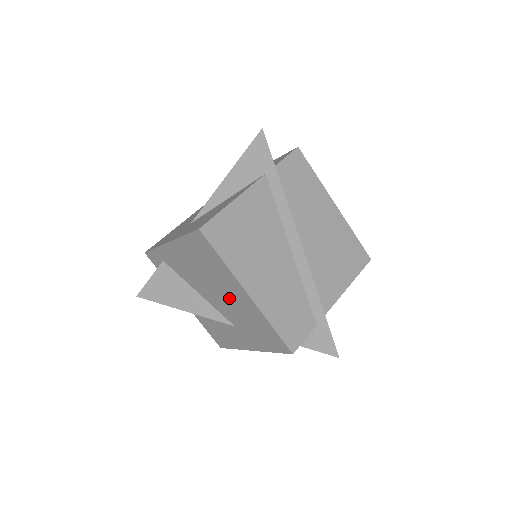
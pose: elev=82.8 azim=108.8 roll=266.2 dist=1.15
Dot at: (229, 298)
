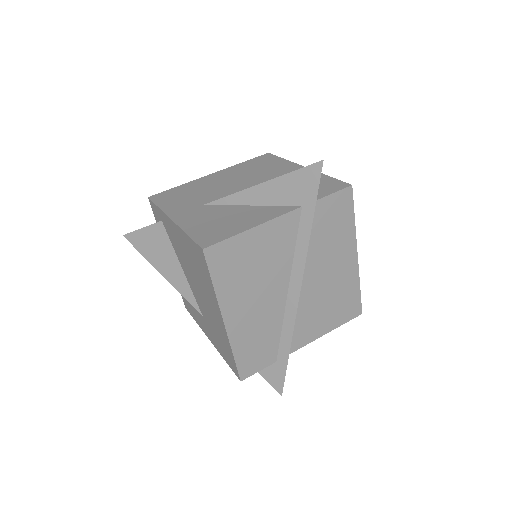
Dot at: (207, 303)
